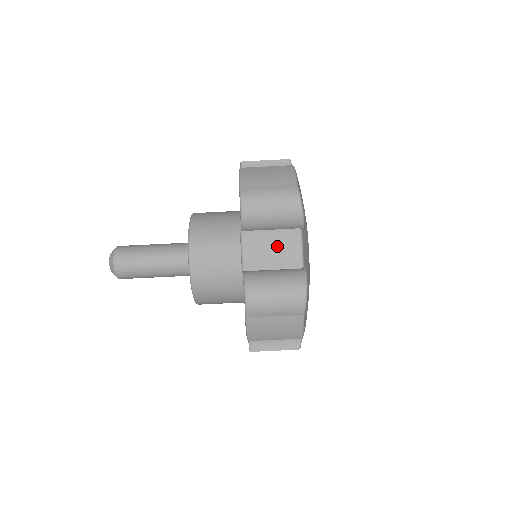
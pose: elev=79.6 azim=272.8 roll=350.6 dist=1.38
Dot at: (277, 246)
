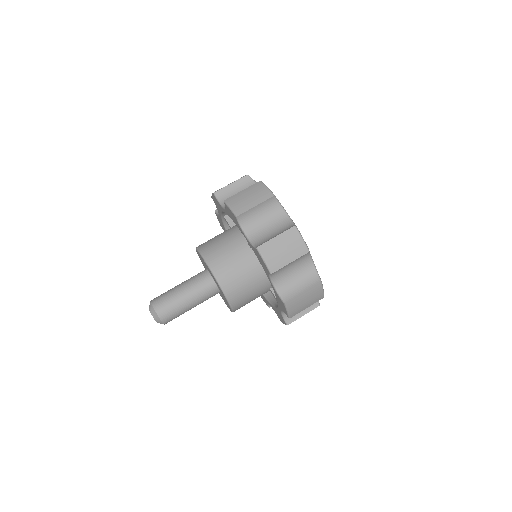
Dot at: (251, 194)
